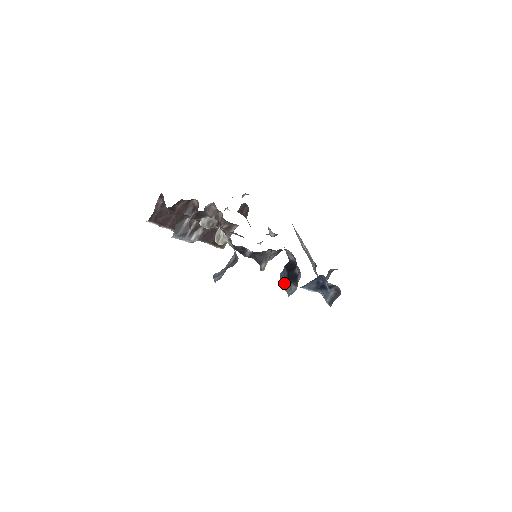
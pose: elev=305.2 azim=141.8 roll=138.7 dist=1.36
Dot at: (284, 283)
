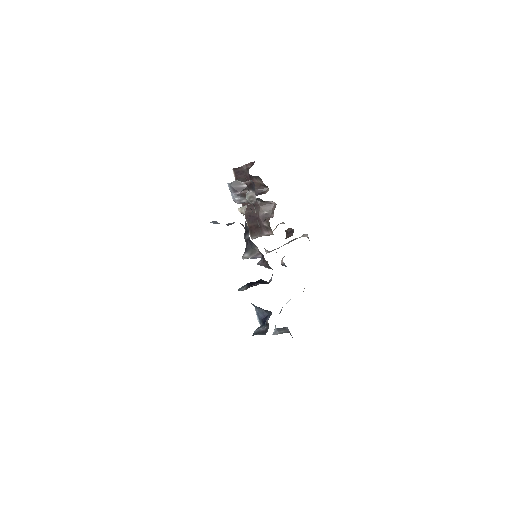
Dot at: occluded
